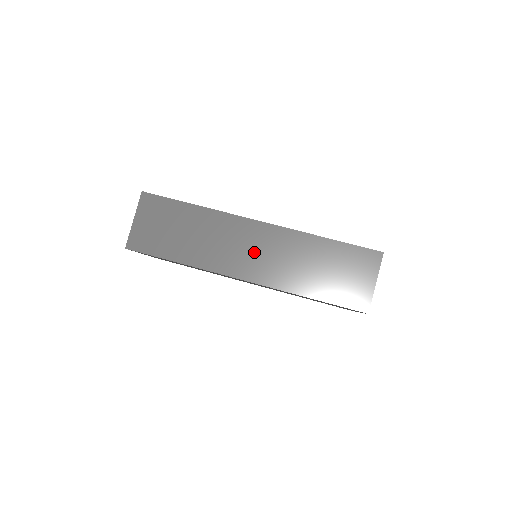
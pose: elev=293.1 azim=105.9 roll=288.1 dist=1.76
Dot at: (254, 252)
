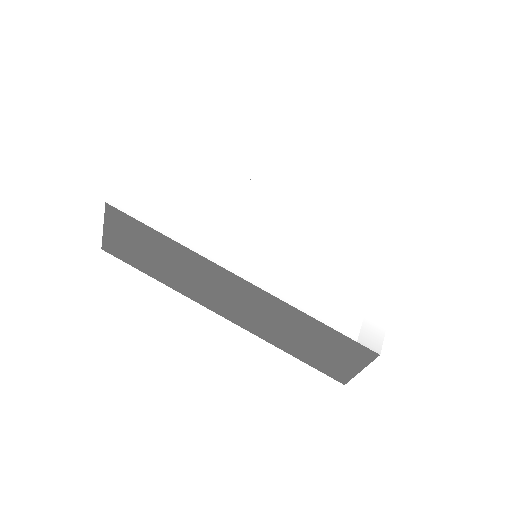
Dot at: (234, 301)
